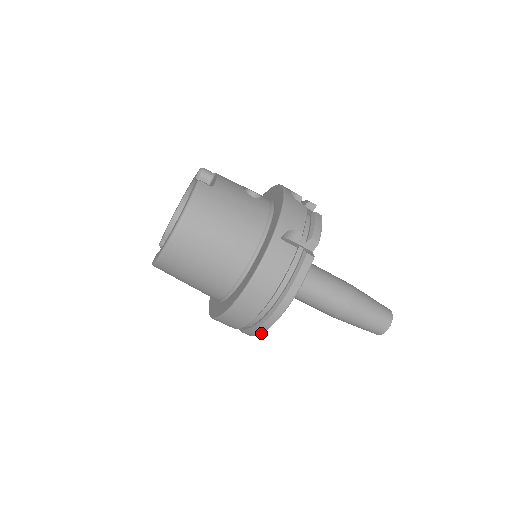
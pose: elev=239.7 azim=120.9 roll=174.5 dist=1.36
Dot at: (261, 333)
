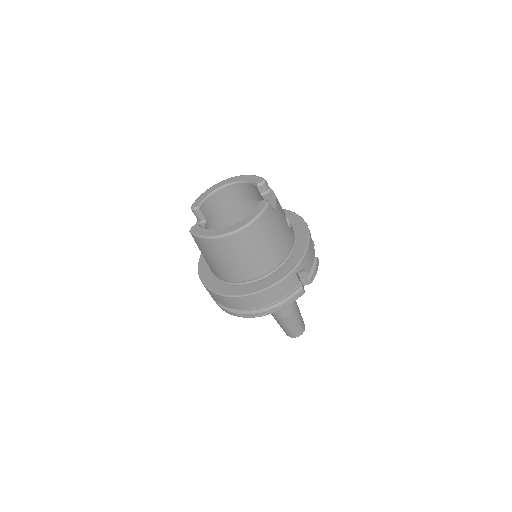
Dot at: occluded
